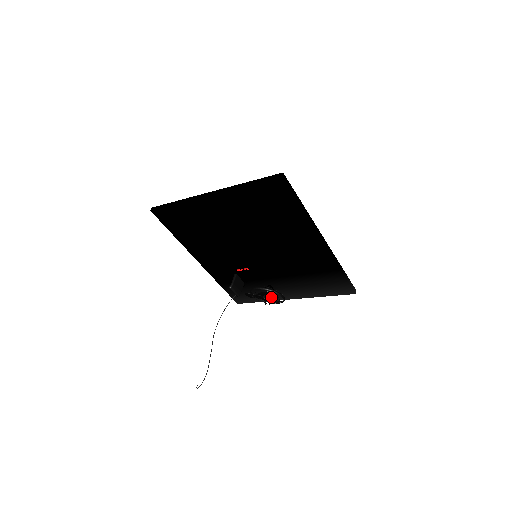
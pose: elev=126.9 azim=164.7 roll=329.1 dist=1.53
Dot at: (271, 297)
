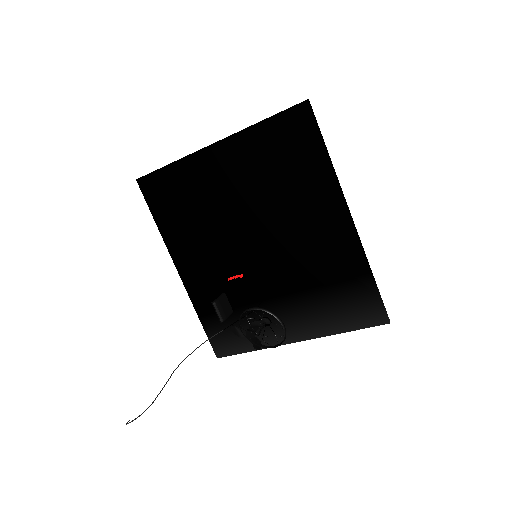
Dot at: (266, 340)
